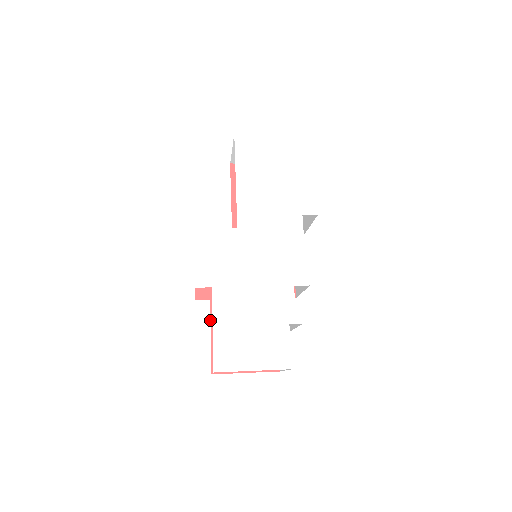
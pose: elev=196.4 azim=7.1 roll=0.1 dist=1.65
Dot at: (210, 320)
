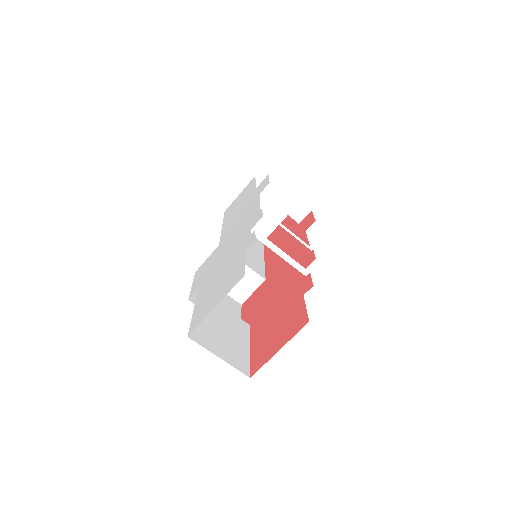
Dot at: (250, 338)
